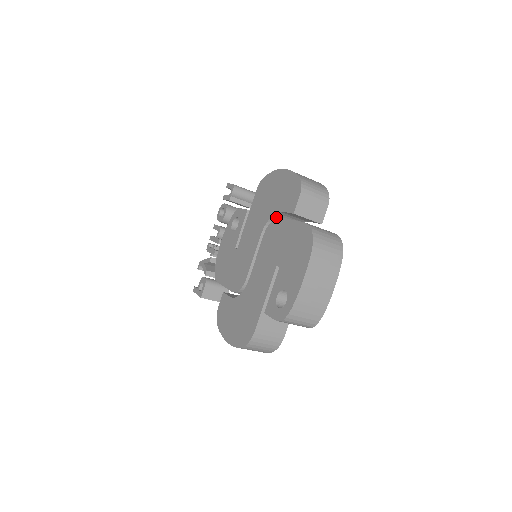
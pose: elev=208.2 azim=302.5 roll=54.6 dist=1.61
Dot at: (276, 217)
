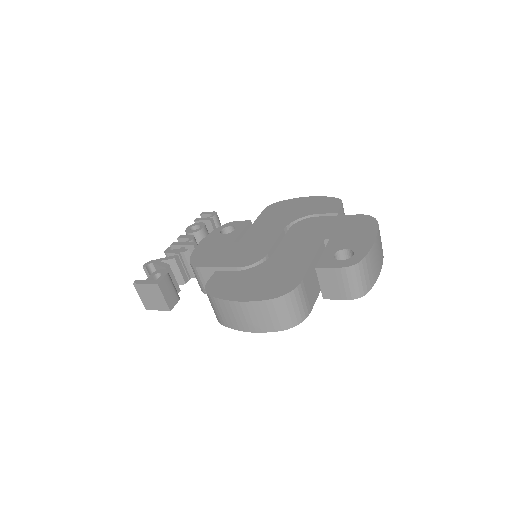
Dot at: occluded
